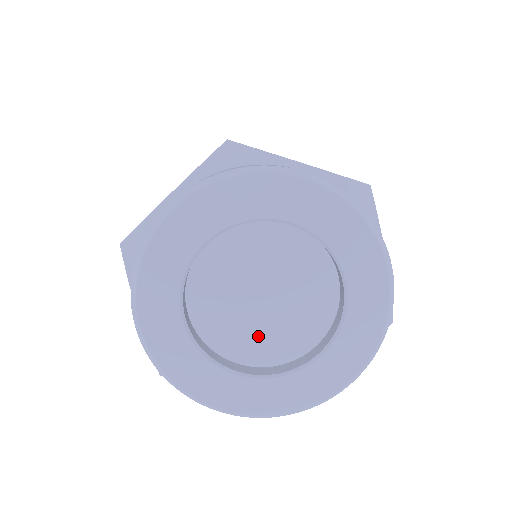
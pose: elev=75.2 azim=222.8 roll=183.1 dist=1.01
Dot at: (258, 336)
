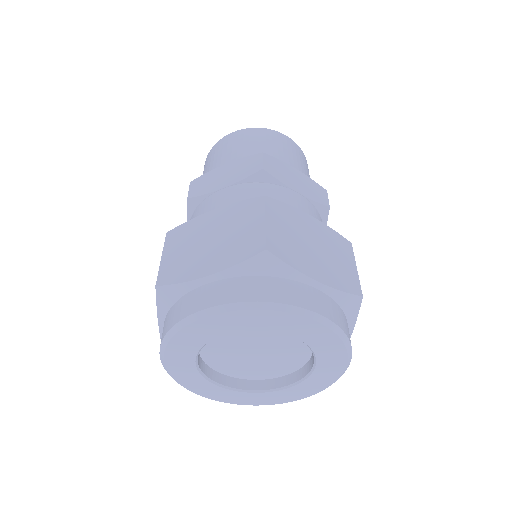
Dot at: (274, 365)
